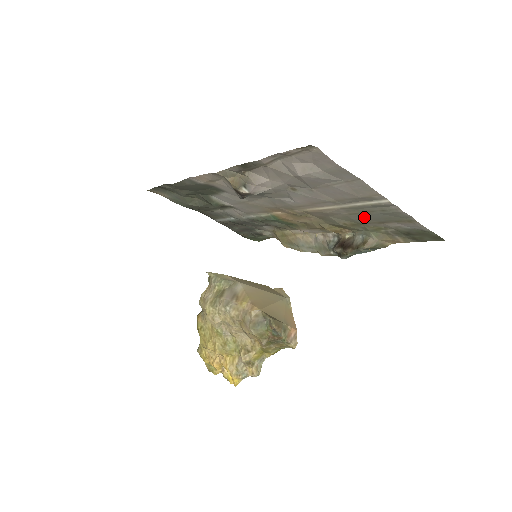
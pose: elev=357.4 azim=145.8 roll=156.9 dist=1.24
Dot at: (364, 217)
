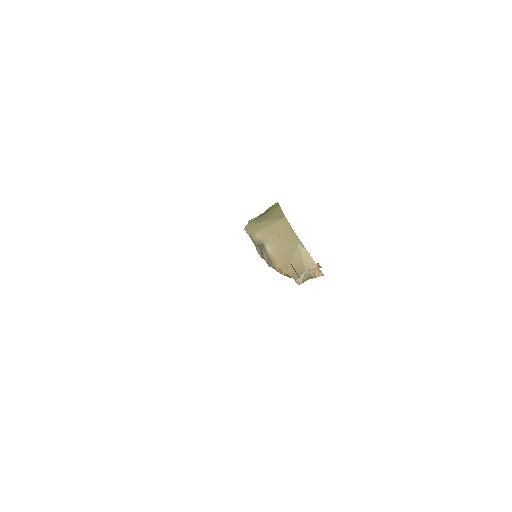
Dot at: occluded
